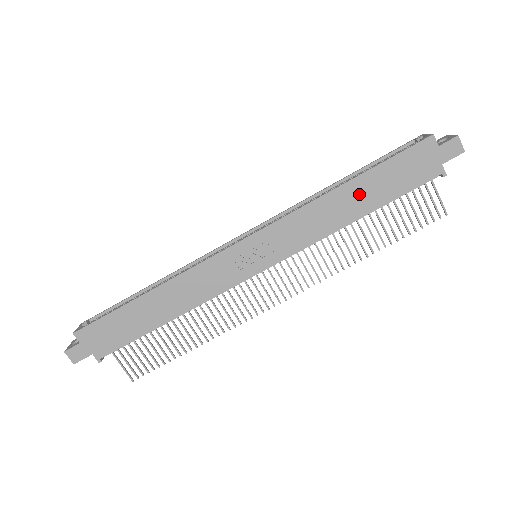
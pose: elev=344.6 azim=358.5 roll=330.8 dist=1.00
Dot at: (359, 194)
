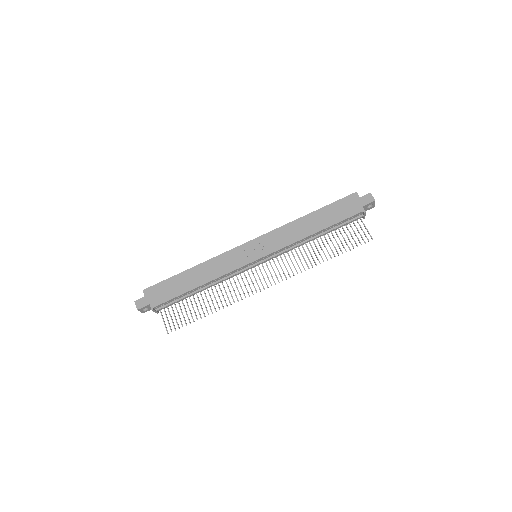
Dot at: (315, 220)
